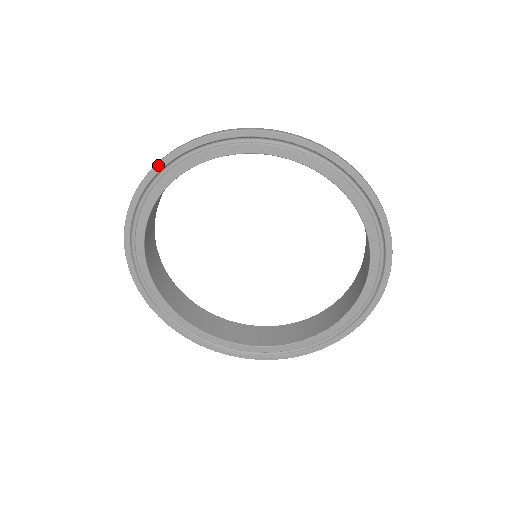
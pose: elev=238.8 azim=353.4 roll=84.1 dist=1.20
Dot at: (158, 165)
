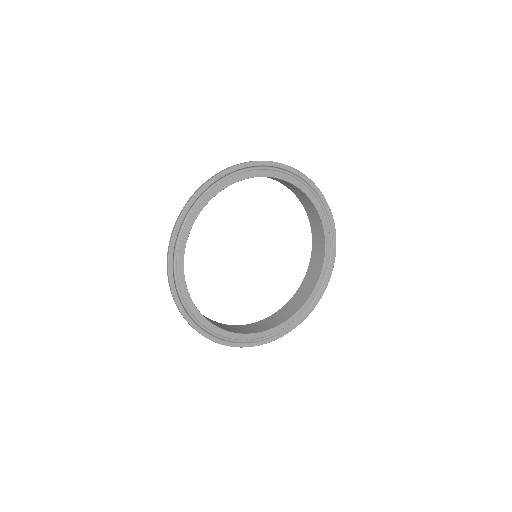
Dot at: (253, 162)
